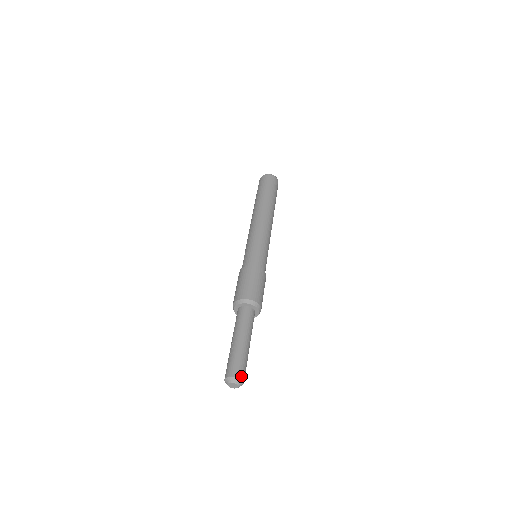
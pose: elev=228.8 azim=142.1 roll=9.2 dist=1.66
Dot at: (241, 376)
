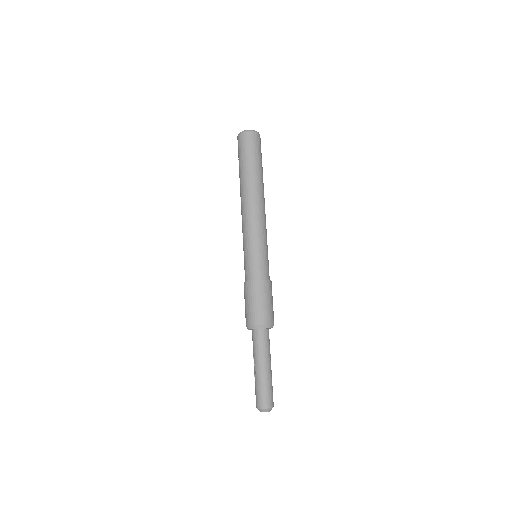
Dot at: (266, 405)
